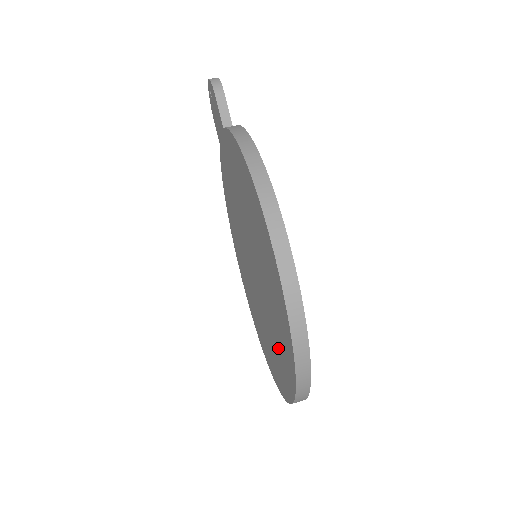
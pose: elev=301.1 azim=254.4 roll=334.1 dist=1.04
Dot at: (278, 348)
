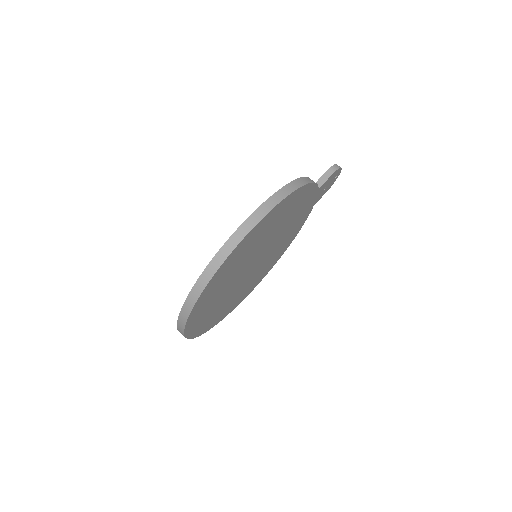
Dot at: occluded
